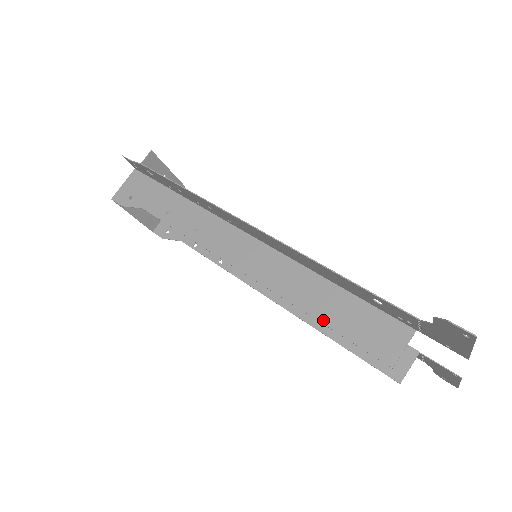
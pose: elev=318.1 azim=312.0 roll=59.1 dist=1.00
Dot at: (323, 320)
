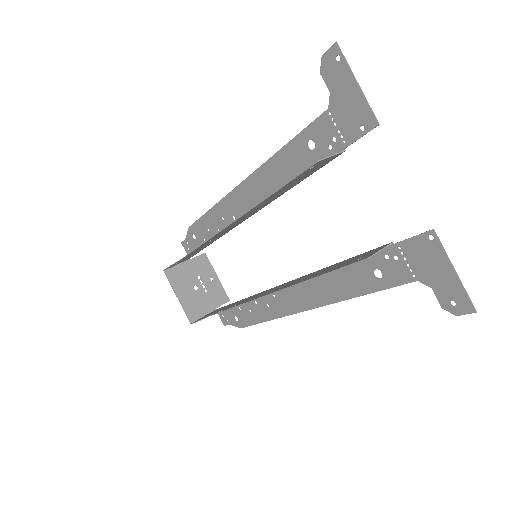
Dot at: (276, 191)
